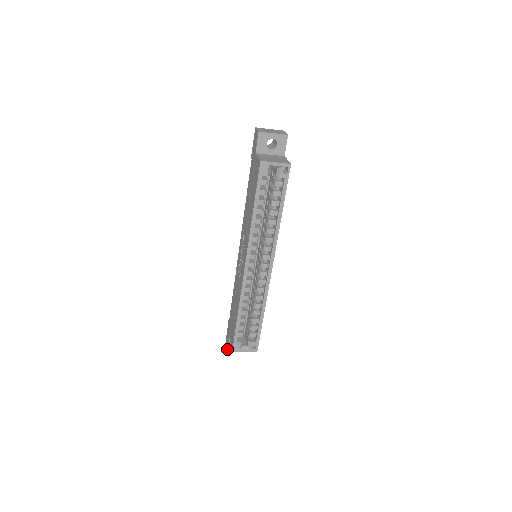
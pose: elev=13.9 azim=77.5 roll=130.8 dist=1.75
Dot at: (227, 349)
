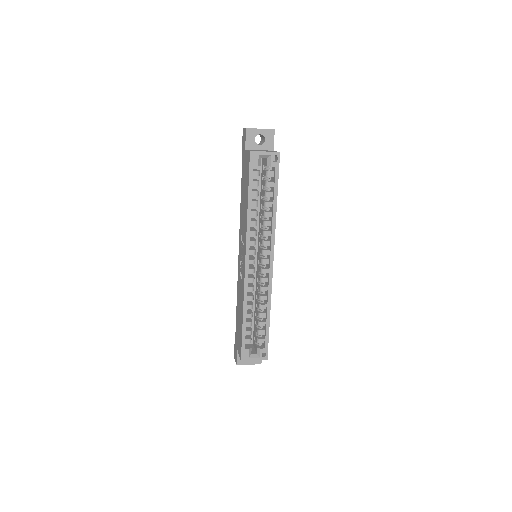
Dot at: (236, 364)
